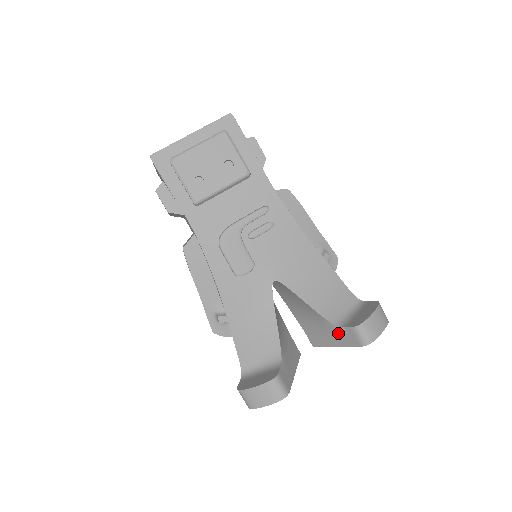
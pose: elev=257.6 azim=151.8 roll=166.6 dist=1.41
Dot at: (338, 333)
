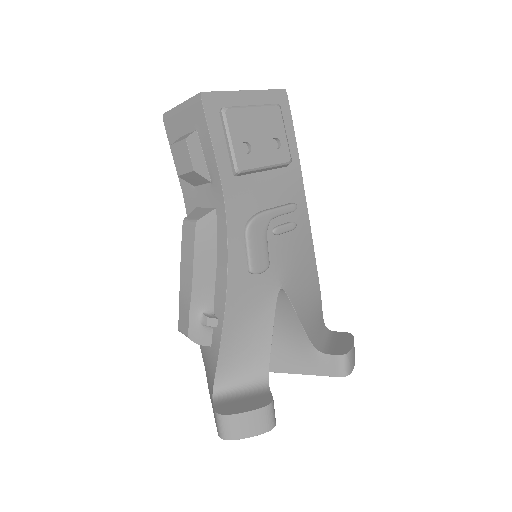
Dot at: (316, 360)
